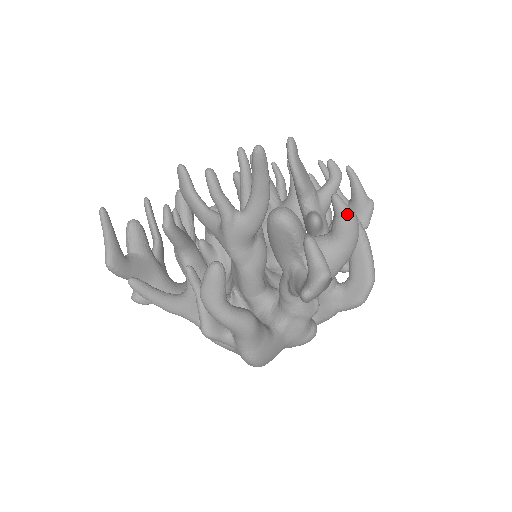
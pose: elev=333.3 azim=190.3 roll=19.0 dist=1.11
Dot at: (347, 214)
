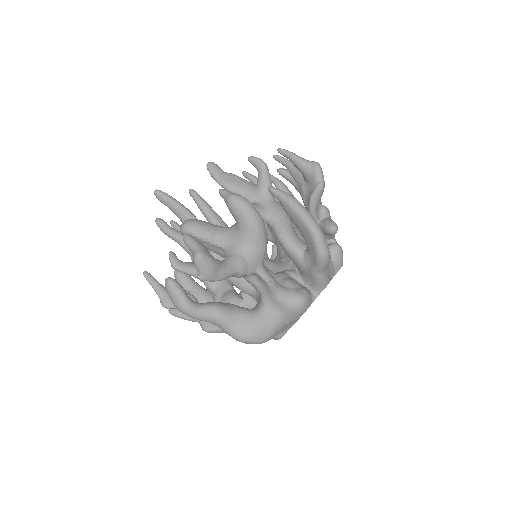
Dot at: (228, 200)
